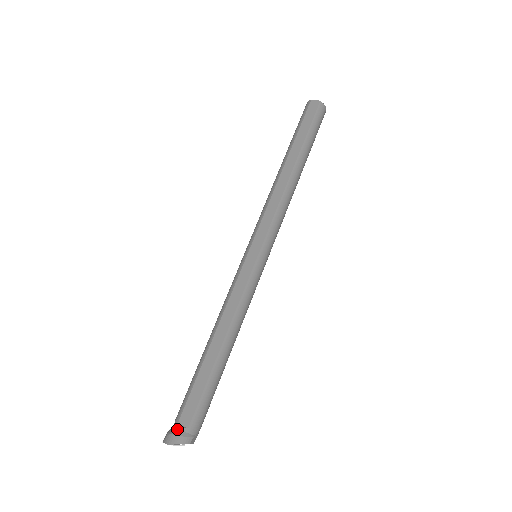
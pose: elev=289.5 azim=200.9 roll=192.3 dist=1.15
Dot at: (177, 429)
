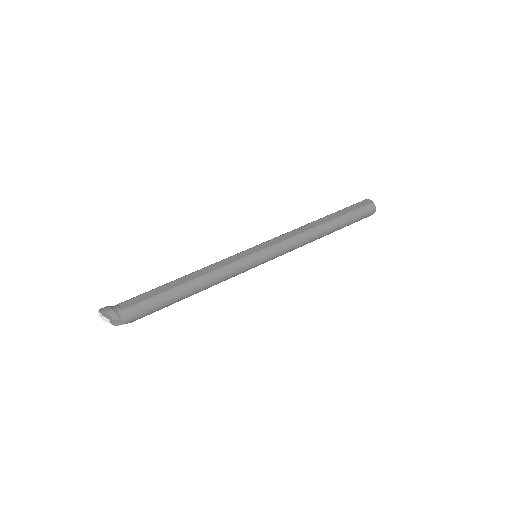
Dot at: (115, 306)
